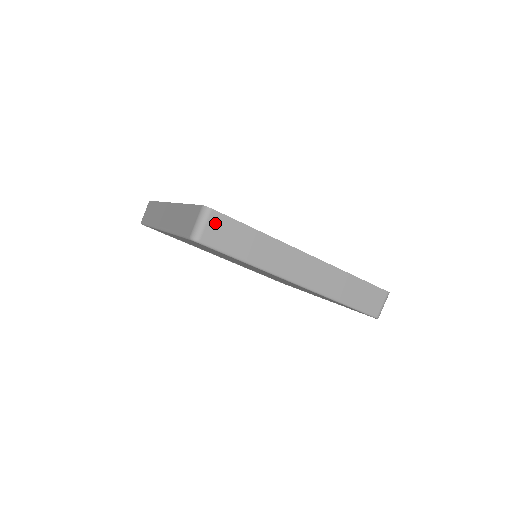
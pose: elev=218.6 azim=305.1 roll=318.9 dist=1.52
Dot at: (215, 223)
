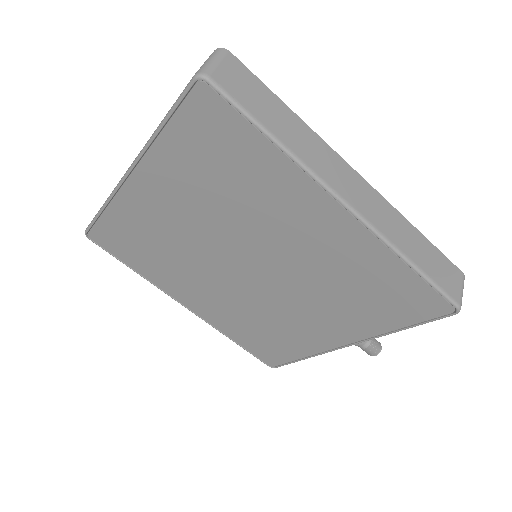
Dot at: (233, 69)
